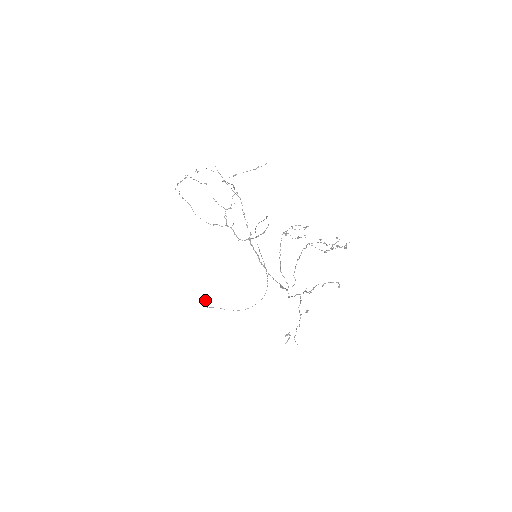
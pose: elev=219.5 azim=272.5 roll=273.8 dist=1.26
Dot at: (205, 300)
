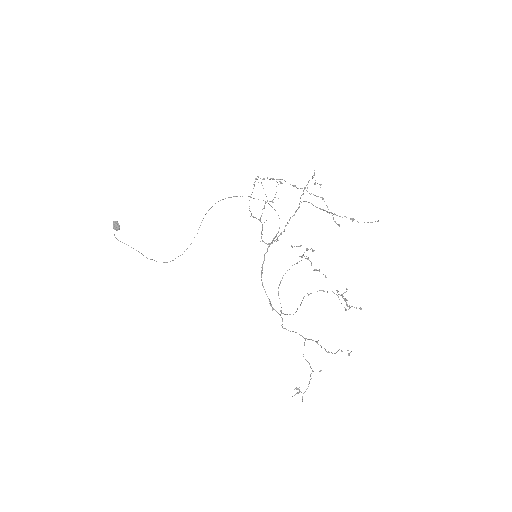
Dot at: (116, 227)
